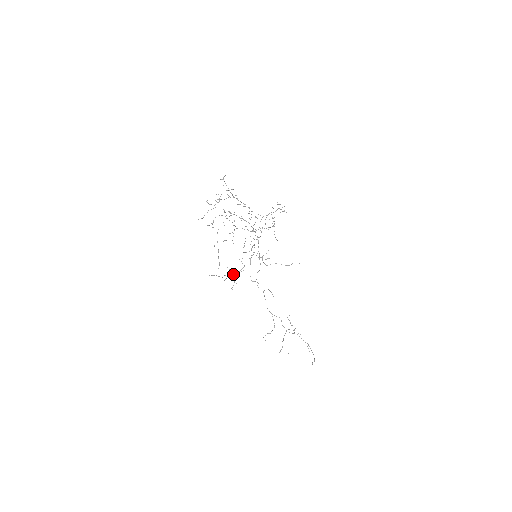
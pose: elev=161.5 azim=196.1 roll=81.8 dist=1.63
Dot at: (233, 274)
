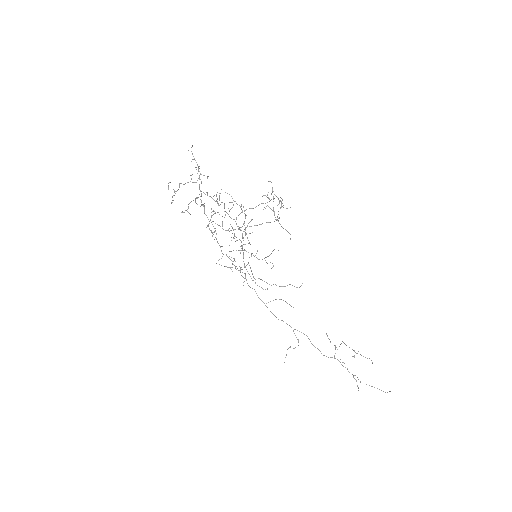
Dot at: (241, 267)
